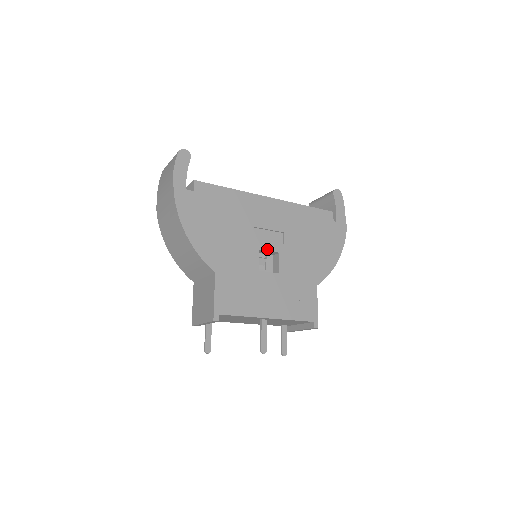
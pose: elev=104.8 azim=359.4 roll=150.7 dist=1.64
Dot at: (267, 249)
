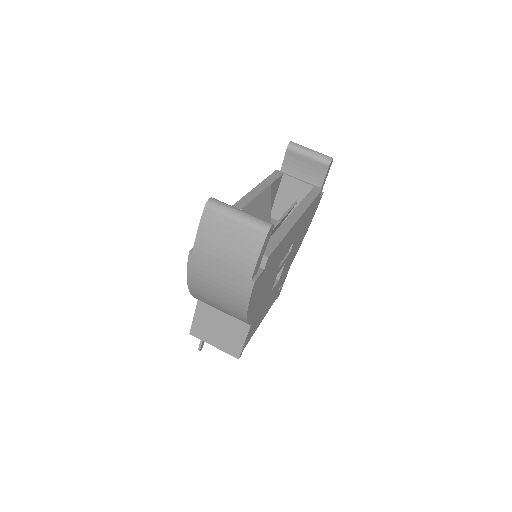
Dot at: (281, 268)
